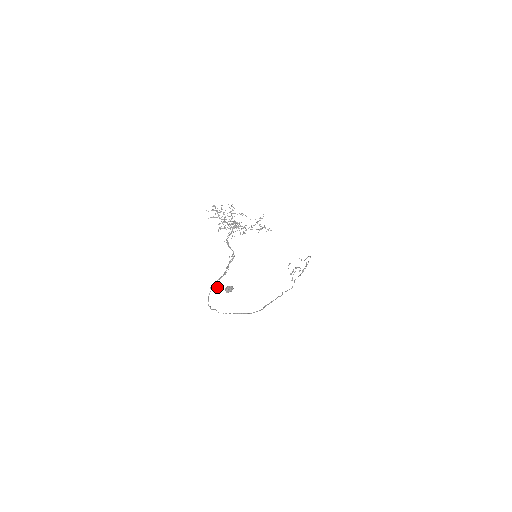
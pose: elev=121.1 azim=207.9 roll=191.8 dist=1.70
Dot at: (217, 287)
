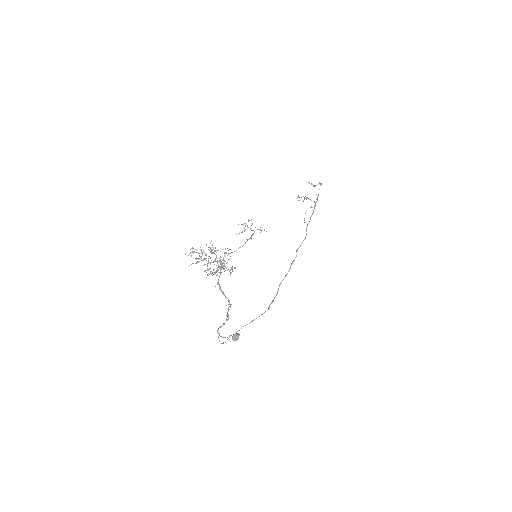
Dot at: occluded
